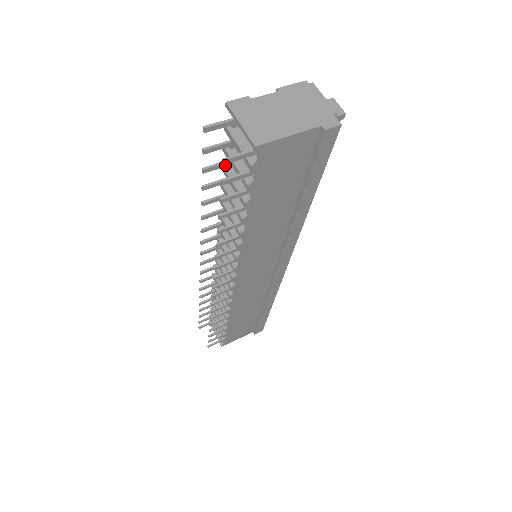
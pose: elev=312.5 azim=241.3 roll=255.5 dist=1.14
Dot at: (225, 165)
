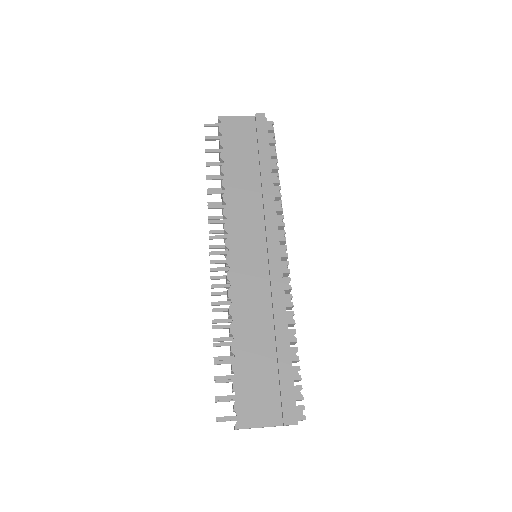
Dot at: occluded
